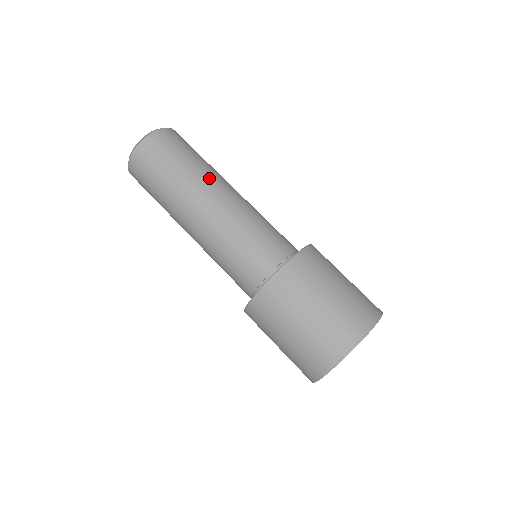
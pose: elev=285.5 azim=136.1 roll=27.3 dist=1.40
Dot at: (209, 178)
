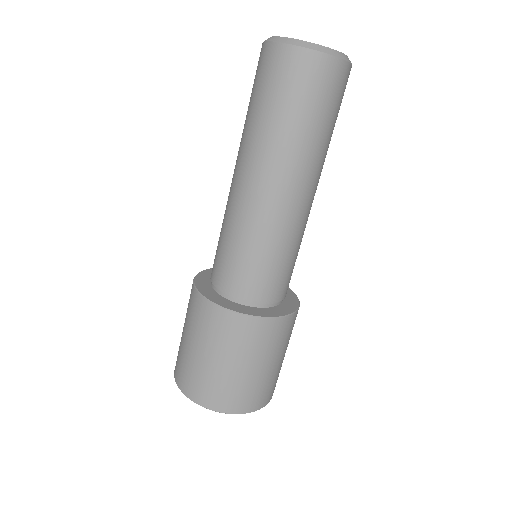
Dot at: (302, 167)
